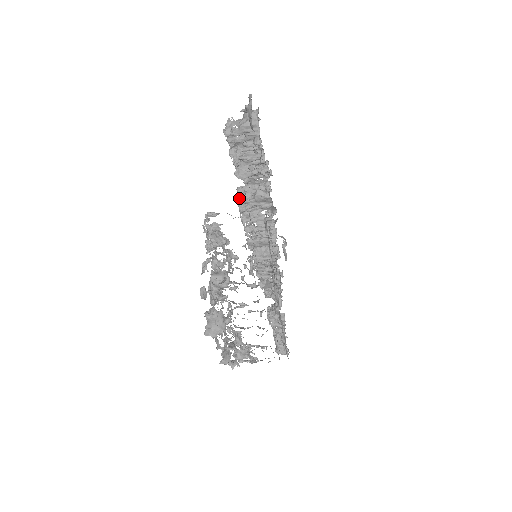
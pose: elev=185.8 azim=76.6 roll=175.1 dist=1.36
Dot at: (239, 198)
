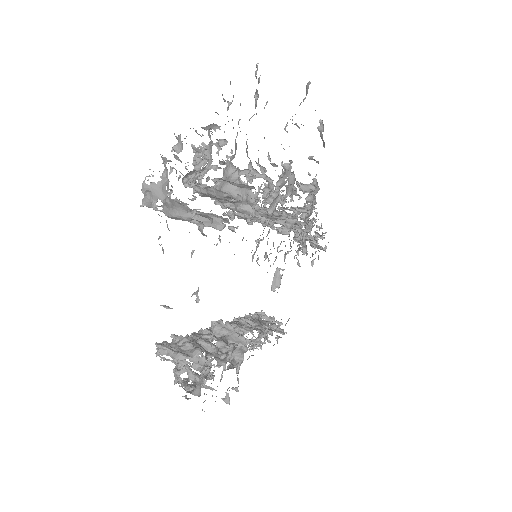
Dot at: occluded
